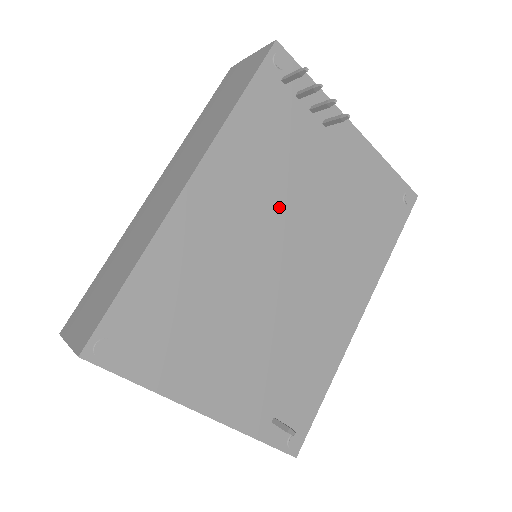
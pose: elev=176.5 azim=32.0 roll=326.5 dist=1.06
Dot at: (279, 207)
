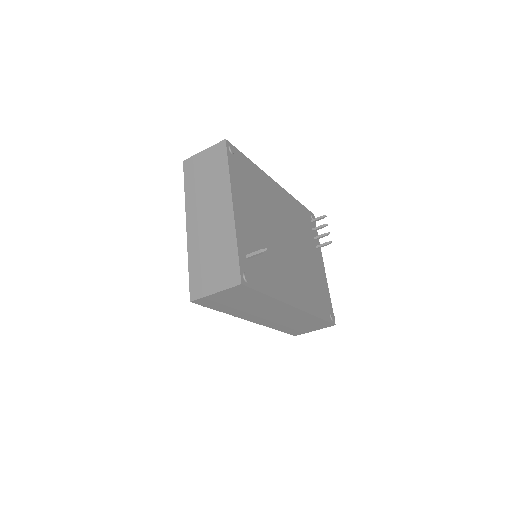
Dot at: (293, 231)
